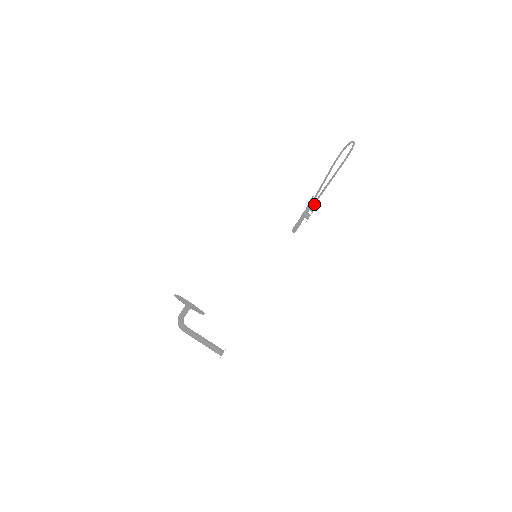
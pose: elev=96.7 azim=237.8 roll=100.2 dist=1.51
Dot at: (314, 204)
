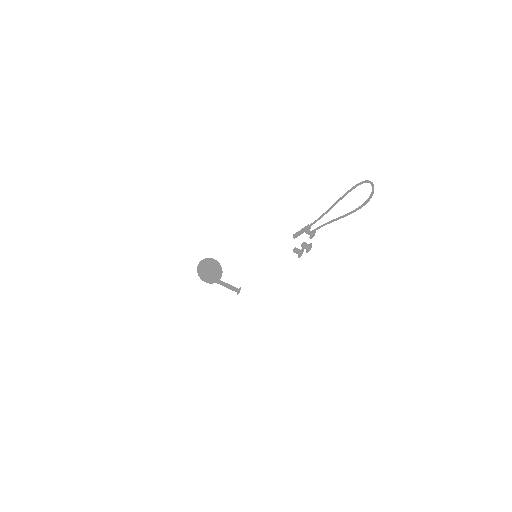
Dot at: occluded
